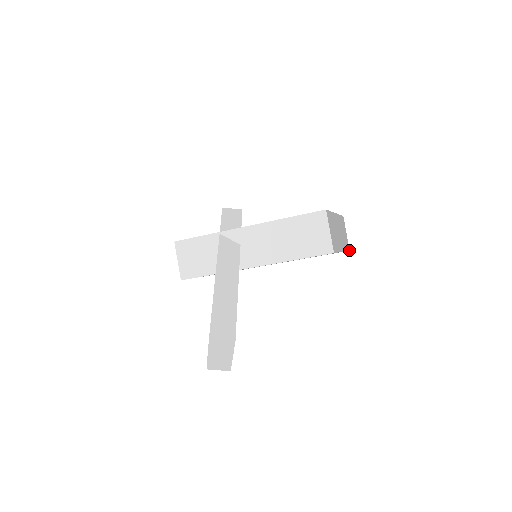
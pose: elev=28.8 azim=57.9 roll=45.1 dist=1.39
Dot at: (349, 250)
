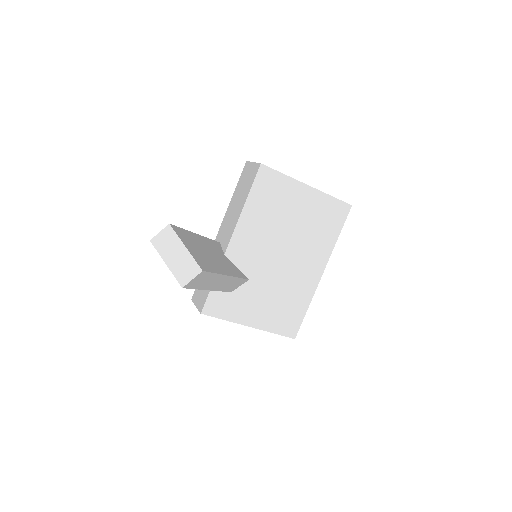
Dot at: (350, 205)
